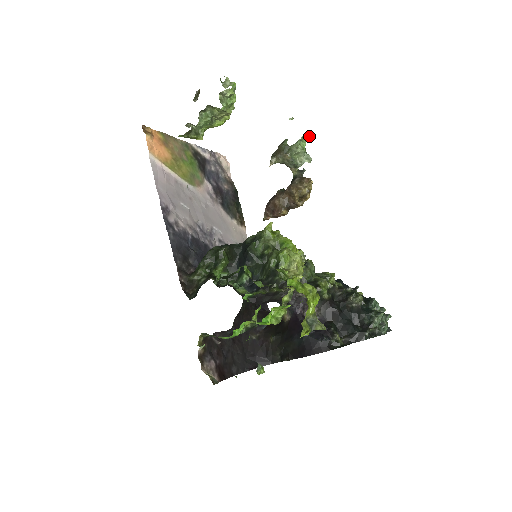
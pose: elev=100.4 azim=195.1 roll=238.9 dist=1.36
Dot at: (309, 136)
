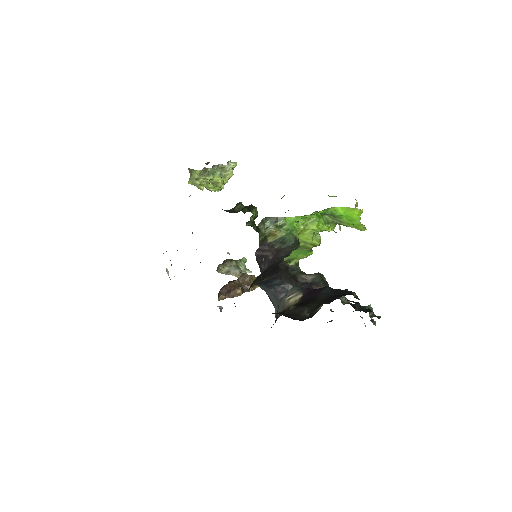
Dot at: occluded
